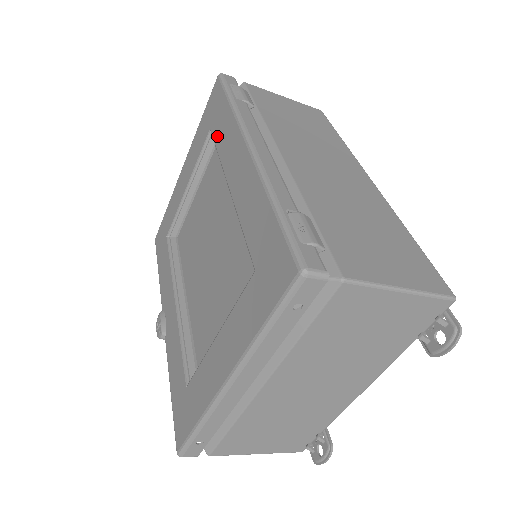
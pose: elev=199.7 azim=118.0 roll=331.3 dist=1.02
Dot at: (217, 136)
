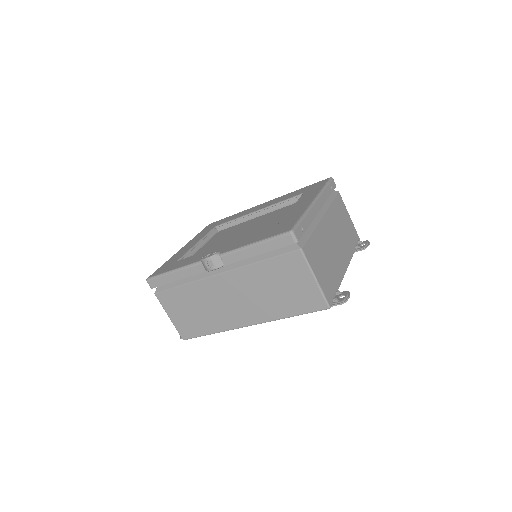
Dot at: (228, 220)
